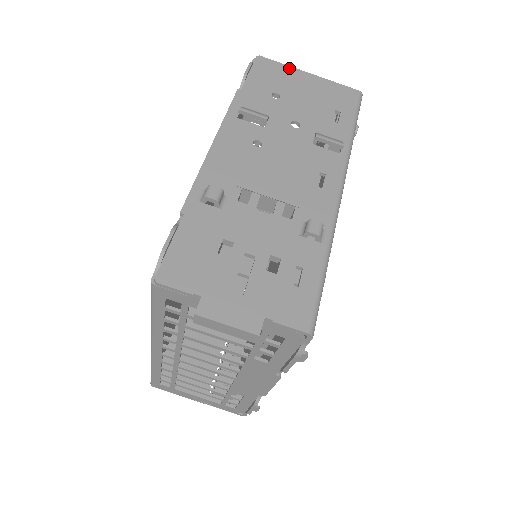
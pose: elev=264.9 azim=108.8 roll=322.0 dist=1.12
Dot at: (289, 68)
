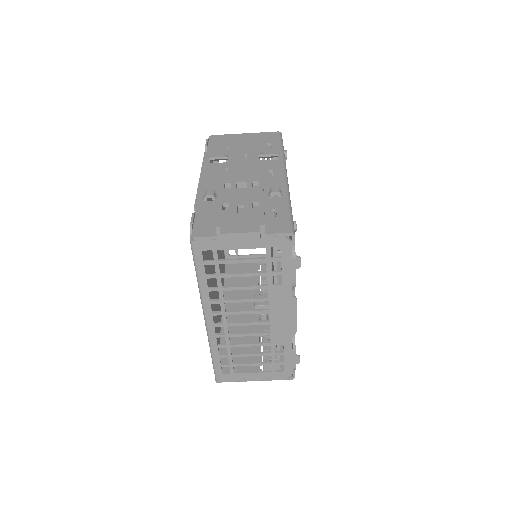
Dot at: (231, 135)
